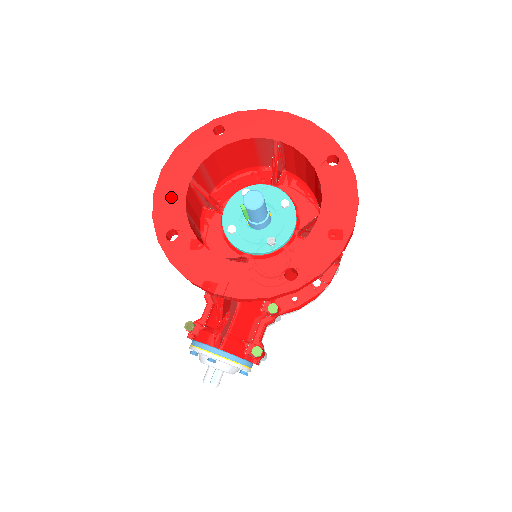
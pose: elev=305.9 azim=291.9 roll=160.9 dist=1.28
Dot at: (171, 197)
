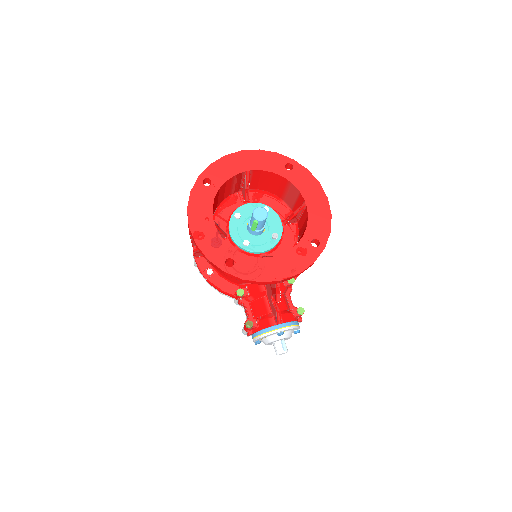
Dot at: (210, 240)
